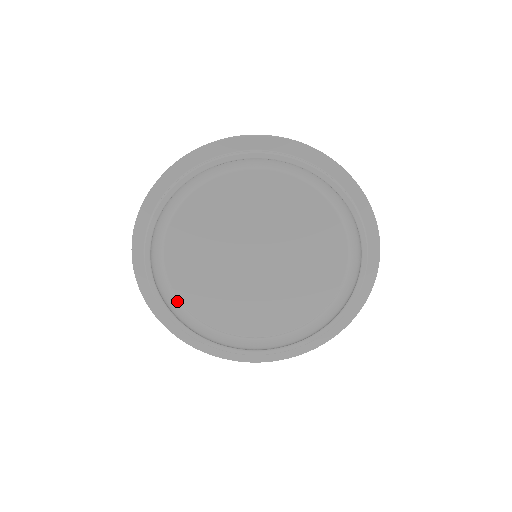
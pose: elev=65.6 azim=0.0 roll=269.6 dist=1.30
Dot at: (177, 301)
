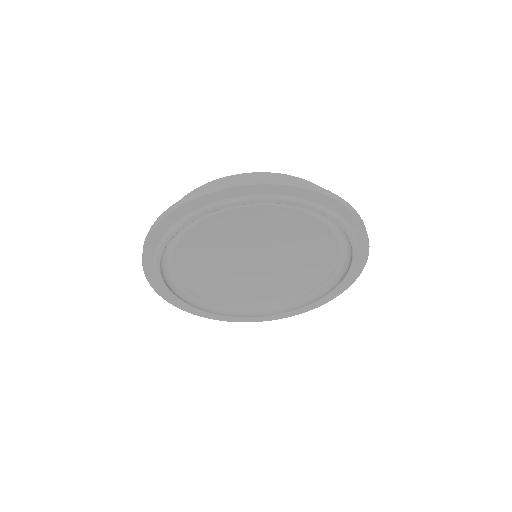
Dot at: (254, 307)
